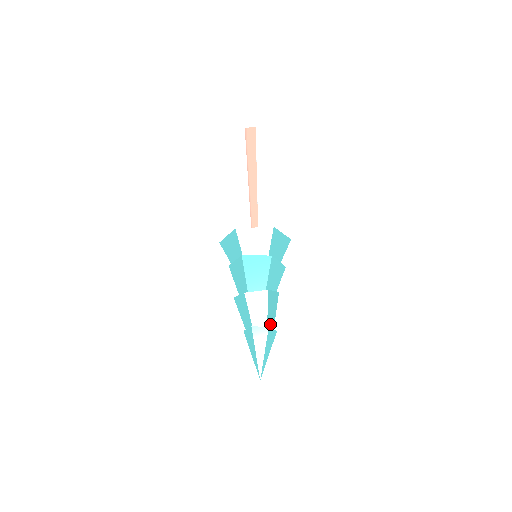
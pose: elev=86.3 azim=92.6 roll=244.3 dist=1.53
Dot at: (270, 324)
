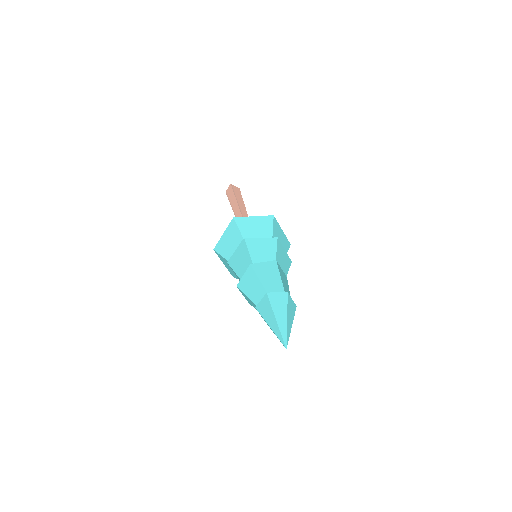
Dot at: (274, 291)
